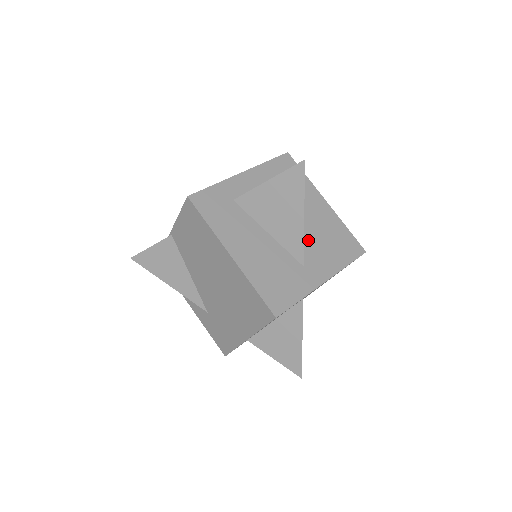
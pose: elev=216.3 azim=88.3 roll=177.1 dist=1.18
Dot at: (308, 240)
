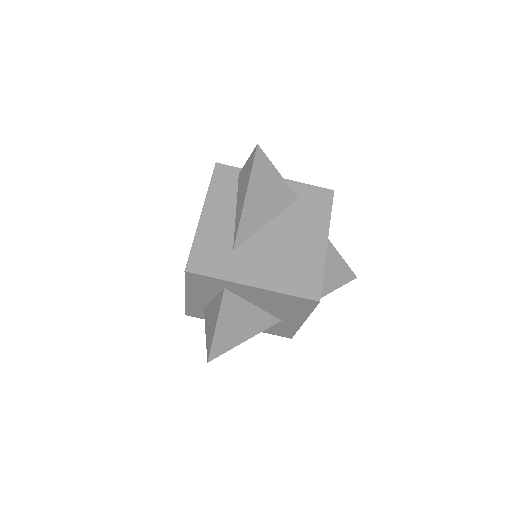
Dot at: (269, 310)
